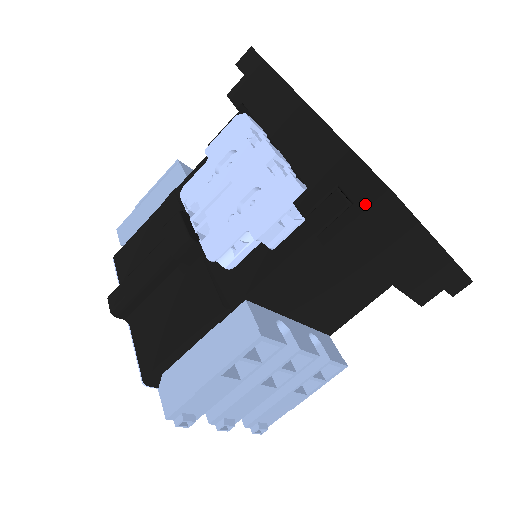
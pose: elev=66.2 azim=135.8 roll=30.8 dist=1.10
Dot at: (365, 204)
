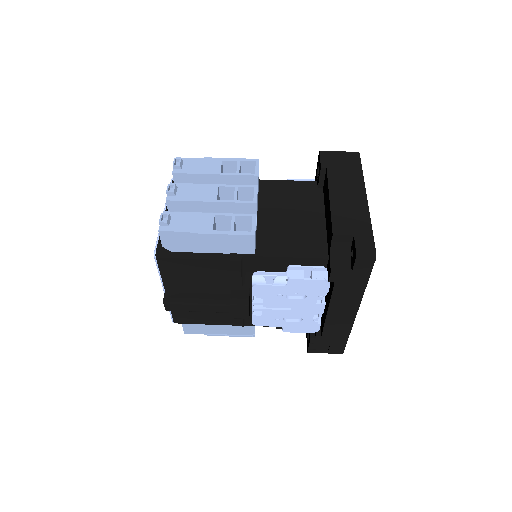
Dot at: occluded
